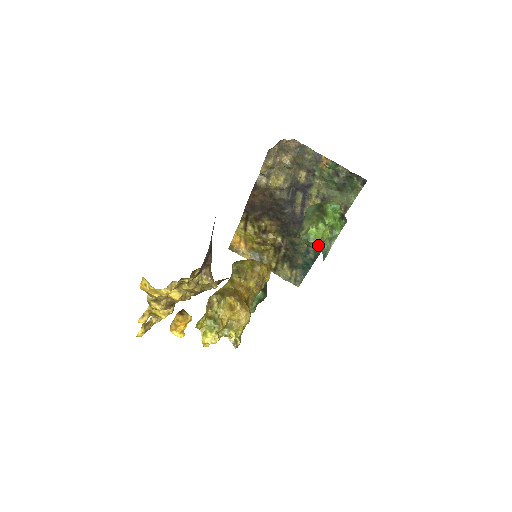
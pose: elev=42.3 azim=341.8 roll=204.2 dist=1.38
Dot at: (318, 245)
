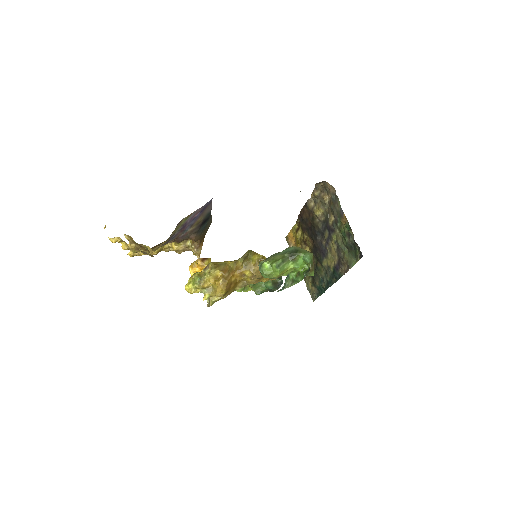
Dot at: (329, 280)
